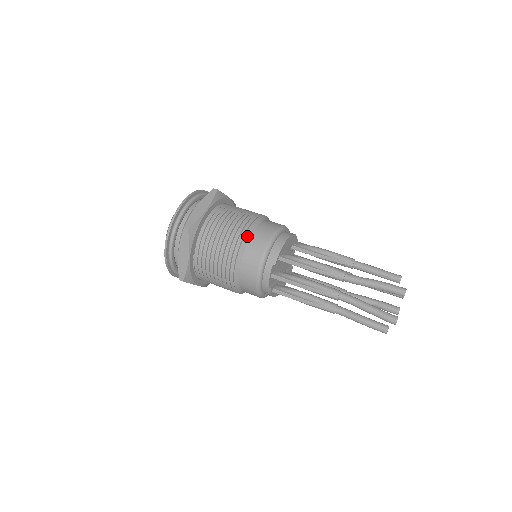
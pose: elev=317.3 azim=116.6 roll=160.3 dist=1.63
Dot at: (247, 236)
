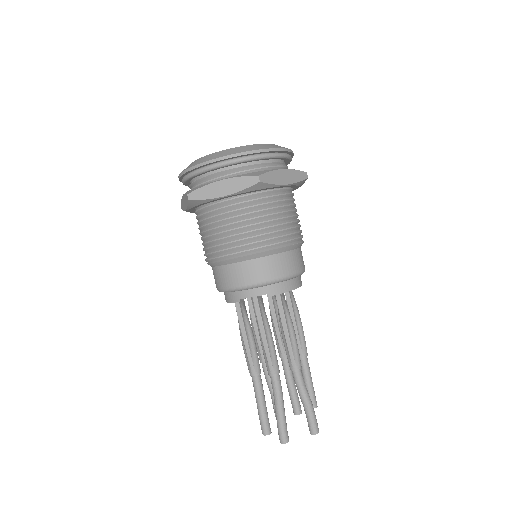
Dot at: (283, 249)
